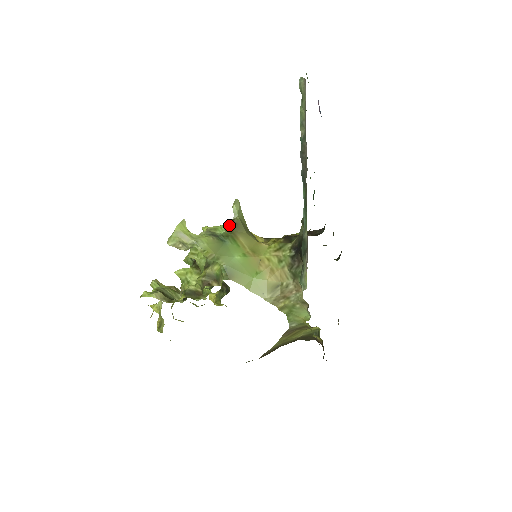
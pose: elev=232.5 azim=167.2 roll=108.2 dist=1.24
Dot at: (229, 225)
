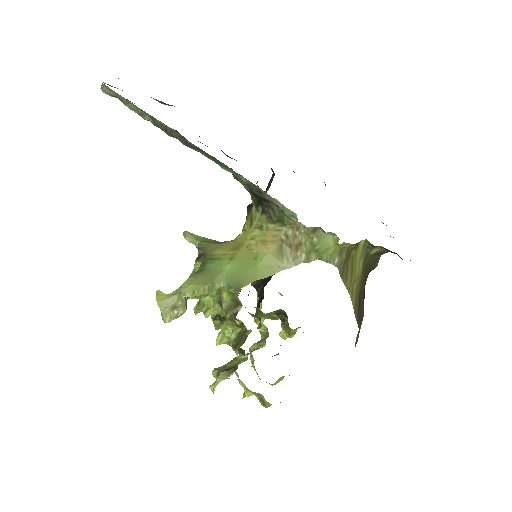
Dot at: (199, 255)
